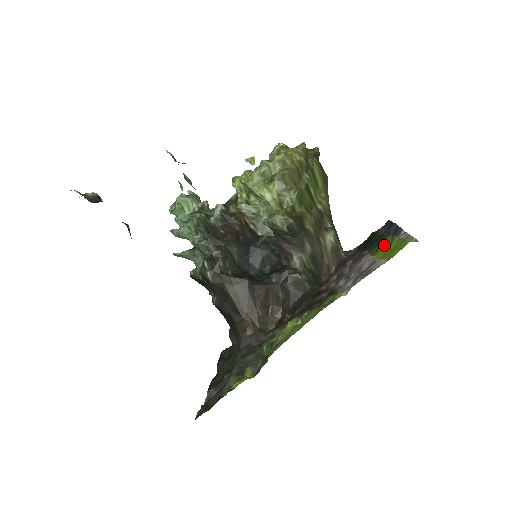
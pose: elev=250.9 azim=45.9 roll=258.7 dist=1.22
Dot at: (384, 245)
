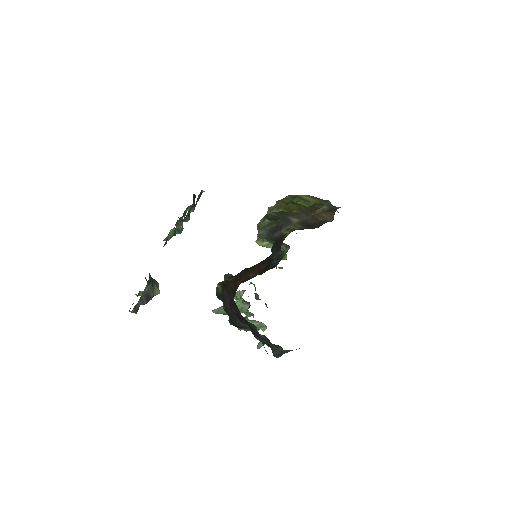
Dot at: occluded
